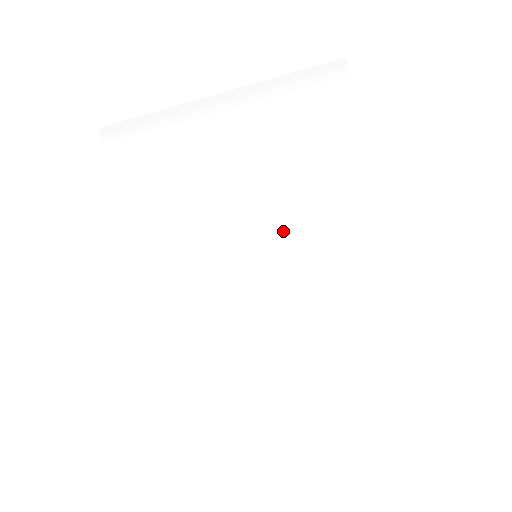
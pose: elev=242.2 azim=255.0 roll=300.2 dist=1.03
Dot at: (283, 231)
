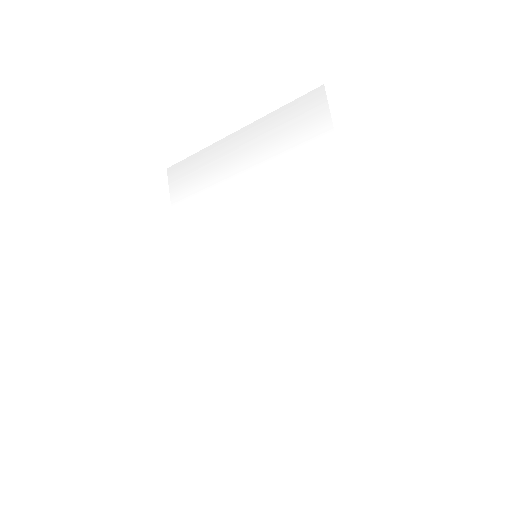
Dot at: (275, 234)
